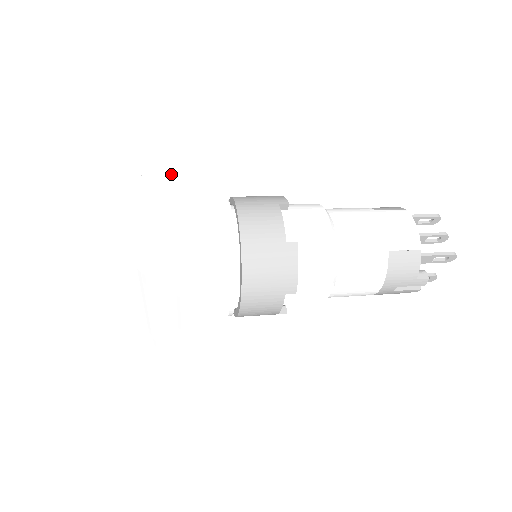
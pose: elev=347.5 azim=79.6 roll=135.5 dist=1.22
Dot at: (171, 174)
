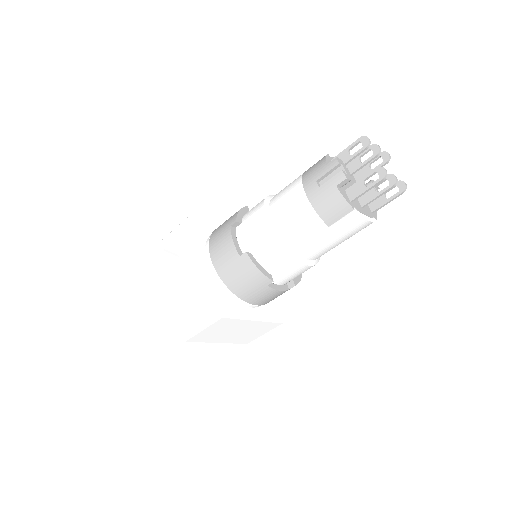
Dot at: occluded
